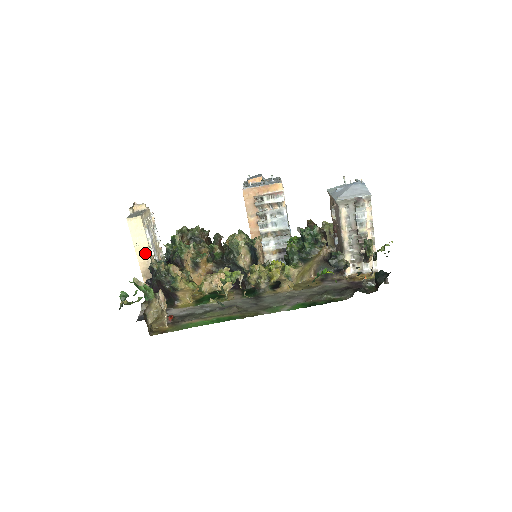
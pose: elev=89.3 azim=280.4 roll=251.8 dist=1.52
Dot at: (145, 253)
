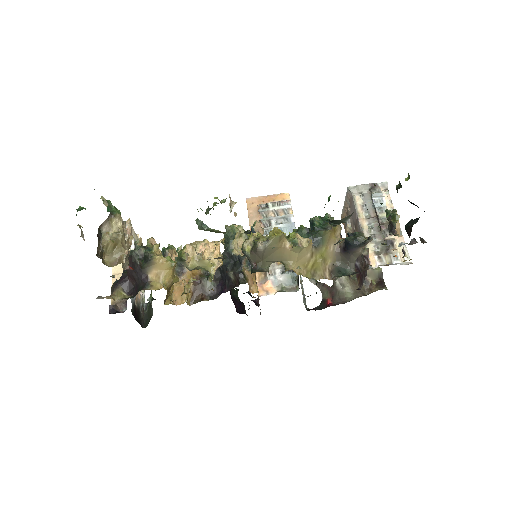
Dot at: occluded
